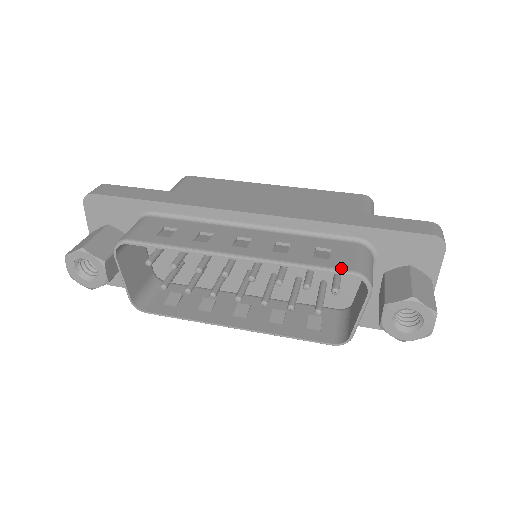
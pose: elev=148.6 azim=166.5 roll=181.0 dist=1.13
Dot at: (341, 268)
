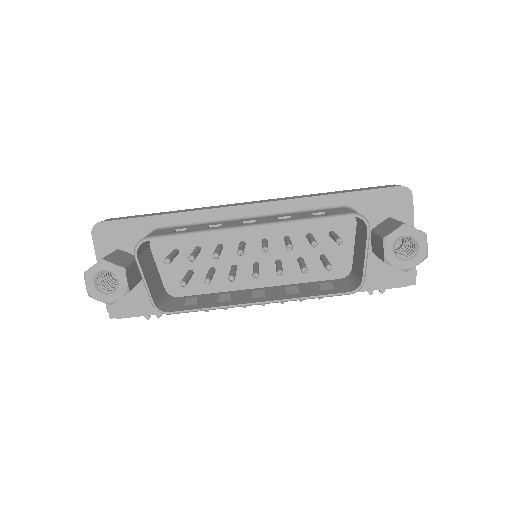
Dot at: (340, 213)
